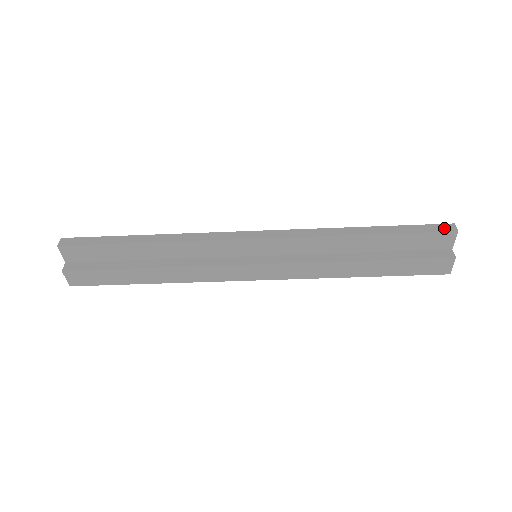
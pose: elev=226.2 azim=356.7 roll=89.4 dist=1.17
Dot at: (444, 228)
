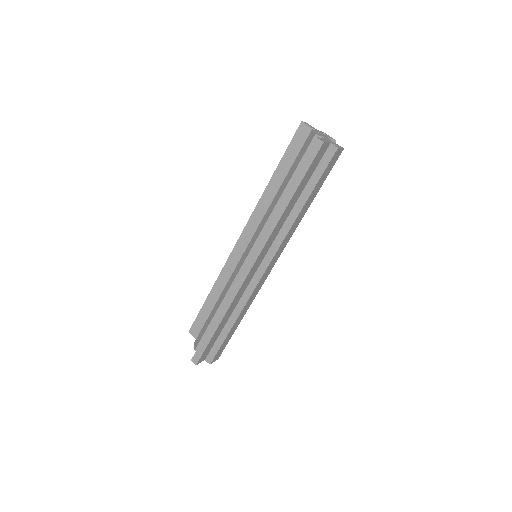
Dot at: (315, 149)
